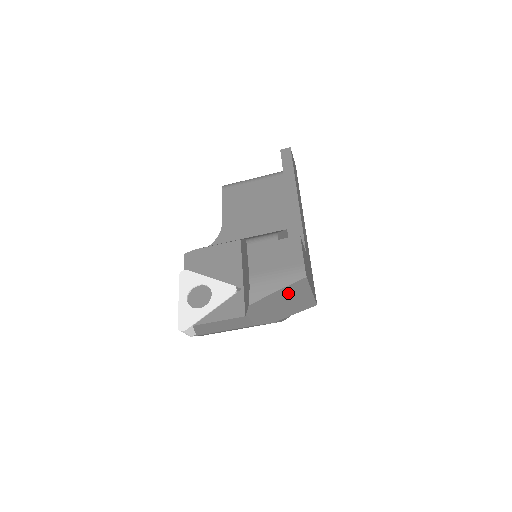
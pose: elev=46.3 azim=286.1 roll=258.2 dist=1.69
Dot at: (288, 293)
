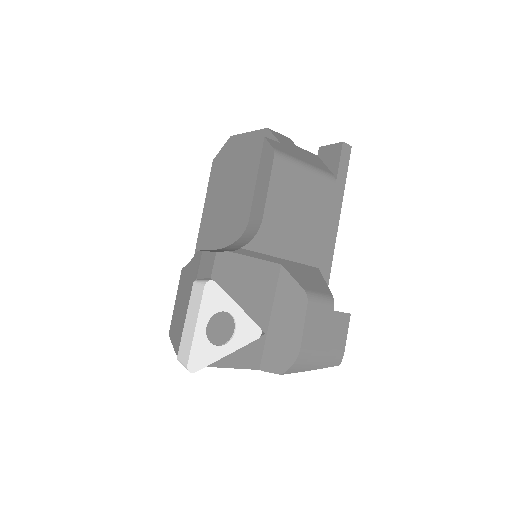
Dot at: occluded
